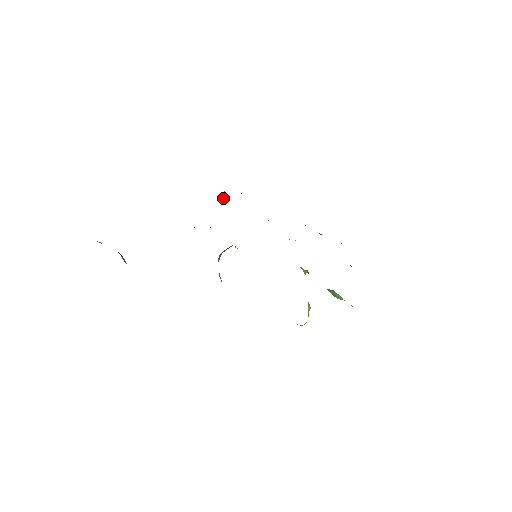
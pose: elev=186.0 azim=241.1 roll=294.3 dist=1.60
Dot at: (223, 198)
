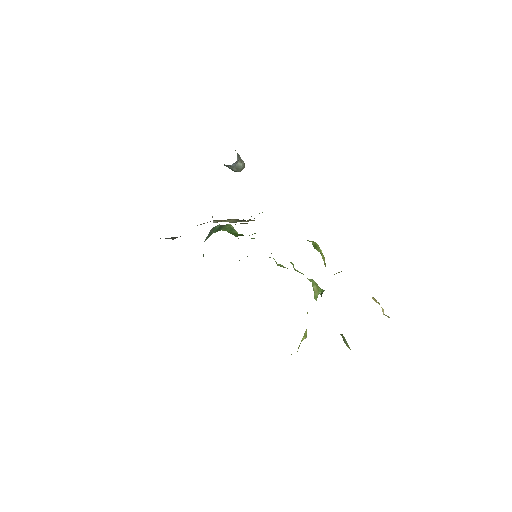
Dot at: (233, 165)
